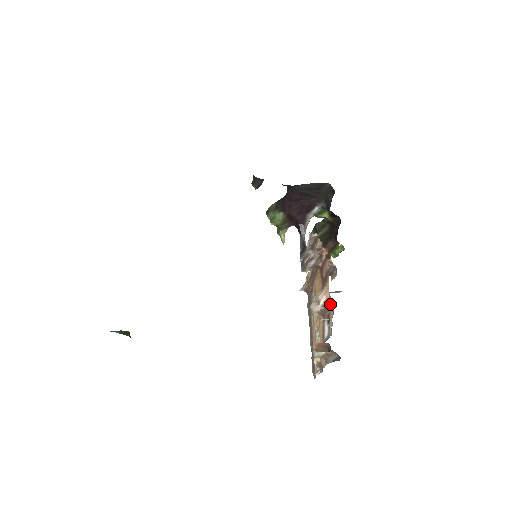
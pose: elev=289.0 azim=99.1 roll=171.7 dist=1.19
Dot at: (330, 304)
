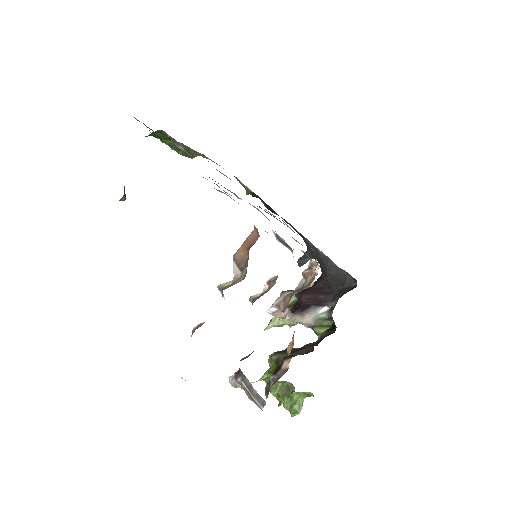
Dot at: occluded
